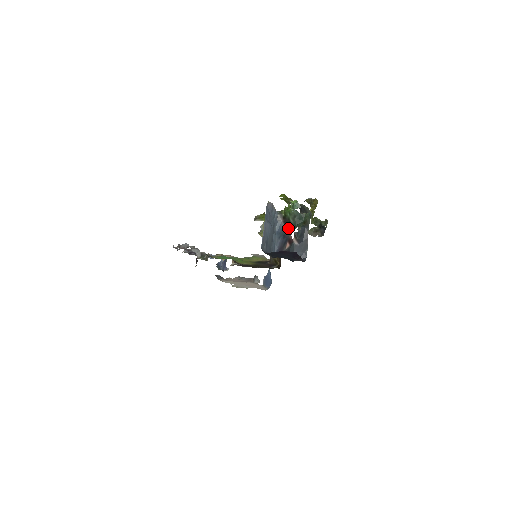
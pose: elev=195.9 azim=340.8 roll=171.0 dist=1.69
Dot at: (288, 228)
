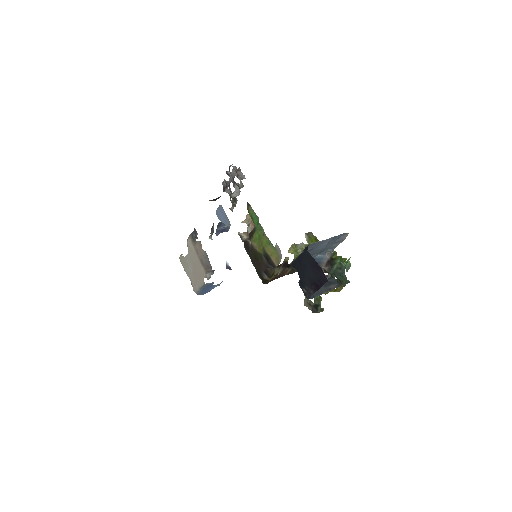
Dot at: (326, 267)
